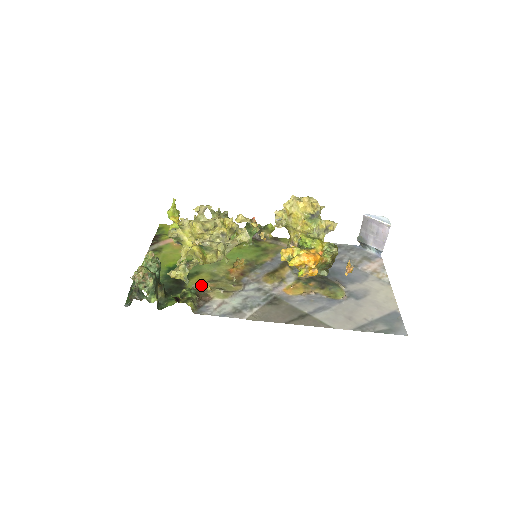
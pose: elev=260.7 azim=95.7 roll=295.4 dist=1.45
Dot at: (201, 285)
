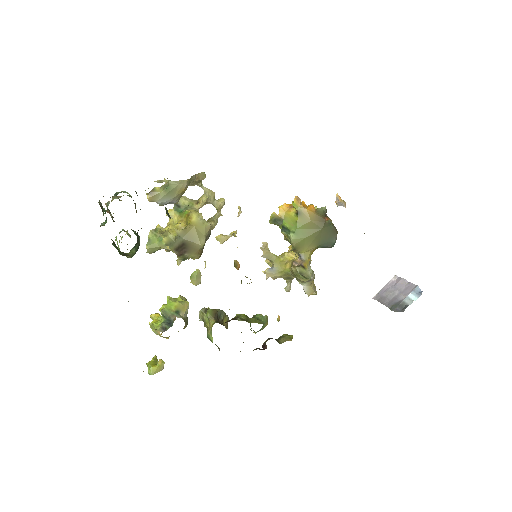
Dot at: occluded
